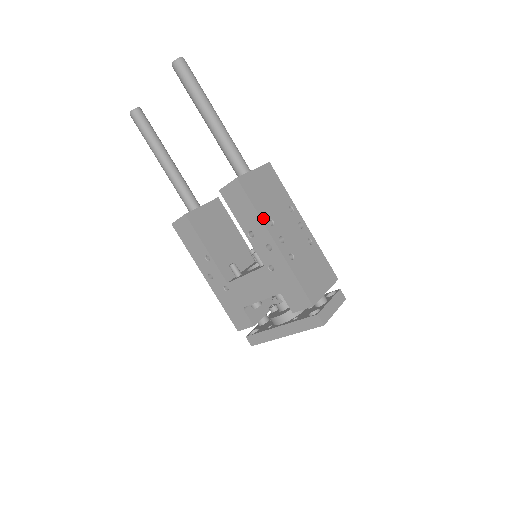
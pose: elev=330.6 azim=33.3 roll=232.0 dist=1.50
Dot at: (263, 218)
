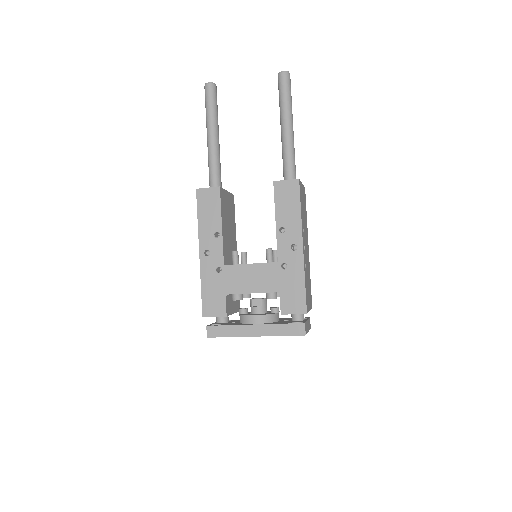
Dot at: (302, 221)
